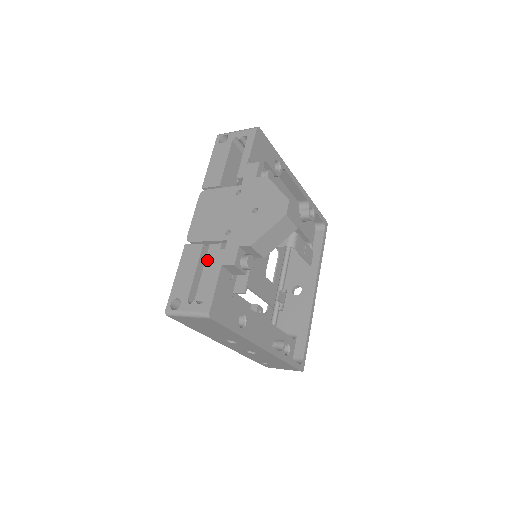
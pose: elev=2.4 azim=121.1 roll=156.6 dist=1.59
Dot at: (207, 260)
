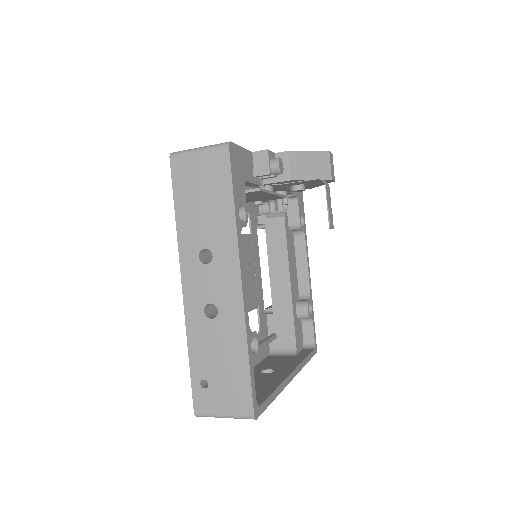
Dot at: occluded
